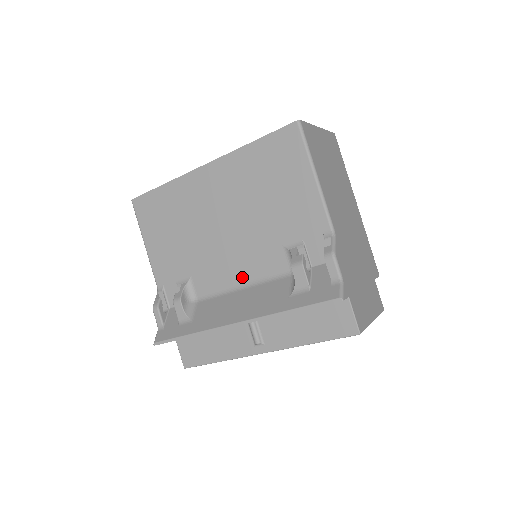
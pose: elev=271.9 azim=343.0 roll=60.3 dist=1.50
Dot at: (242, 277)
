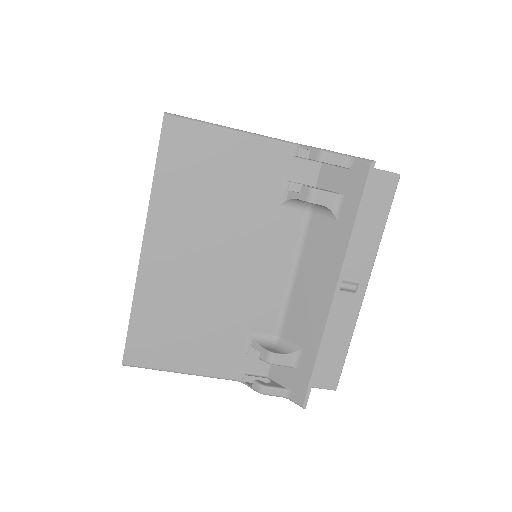
Dot at: (283, 270)
